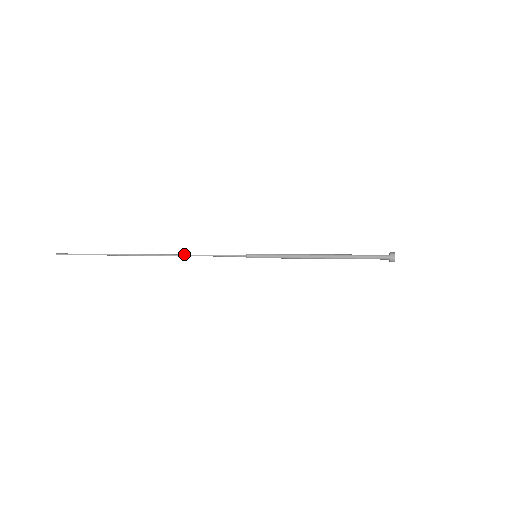
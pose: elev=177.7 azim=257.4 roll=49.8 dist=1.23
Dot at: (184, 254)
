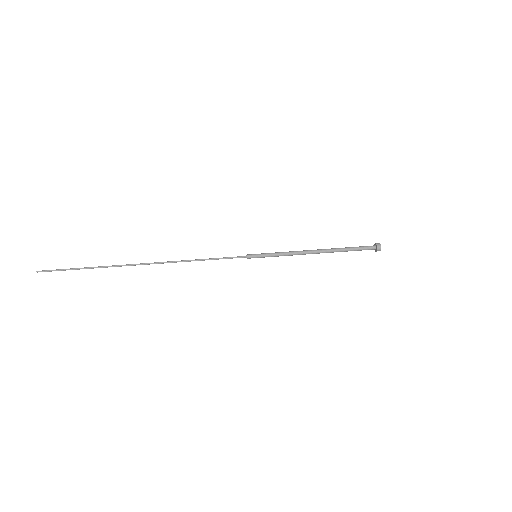
Dot at: (183, 260)
